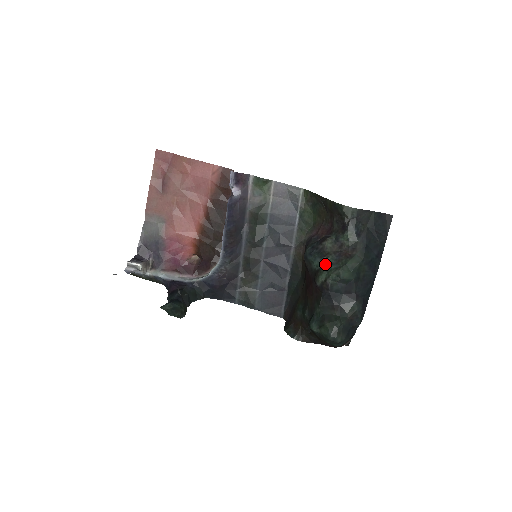
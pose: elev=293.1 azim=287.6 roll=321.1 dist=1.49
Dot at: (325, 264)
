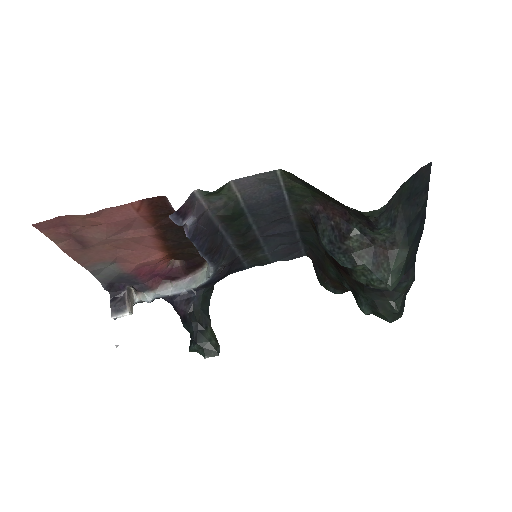
Dot at: (360, 269)
